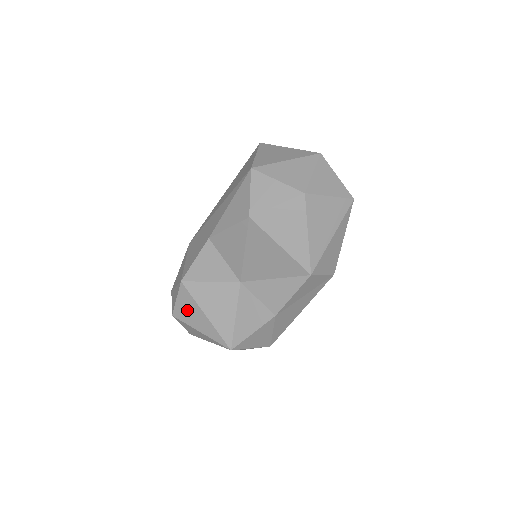
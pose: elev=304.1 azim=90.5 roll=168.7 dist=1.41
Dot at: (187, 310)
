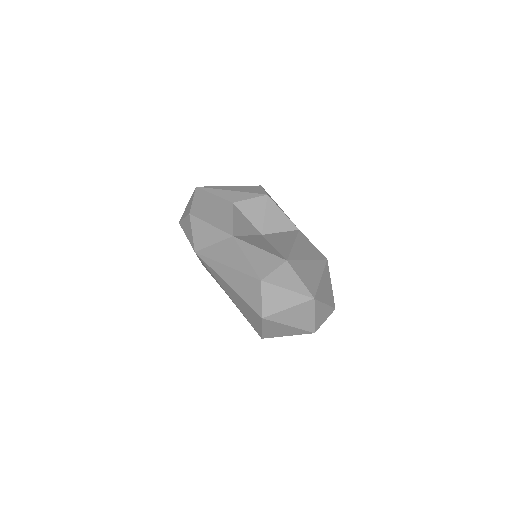
Dot at: occluded
